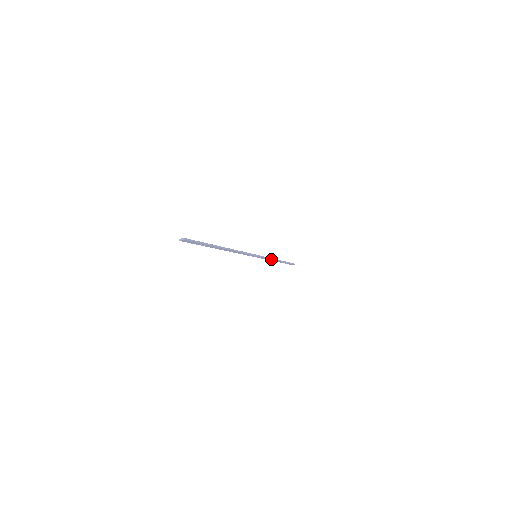
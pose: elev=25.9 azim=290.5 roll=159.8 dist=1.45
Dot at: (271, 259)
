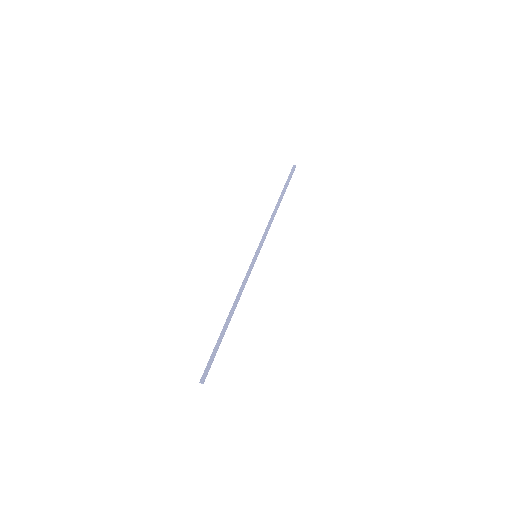
Dot at: (270, 226)
